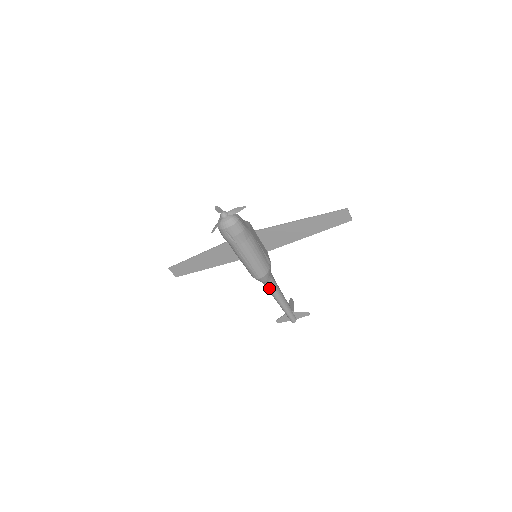
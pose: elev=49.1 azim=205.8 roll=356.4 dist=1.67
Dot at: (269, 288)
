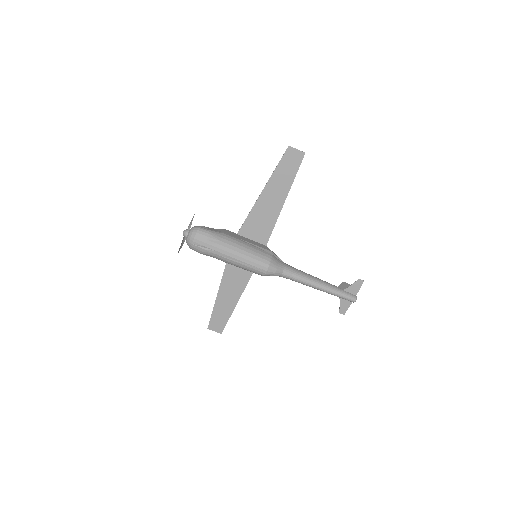
Dot at: (291, 278)
